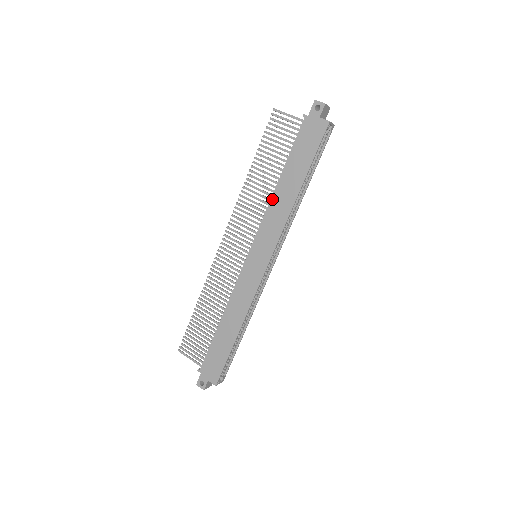
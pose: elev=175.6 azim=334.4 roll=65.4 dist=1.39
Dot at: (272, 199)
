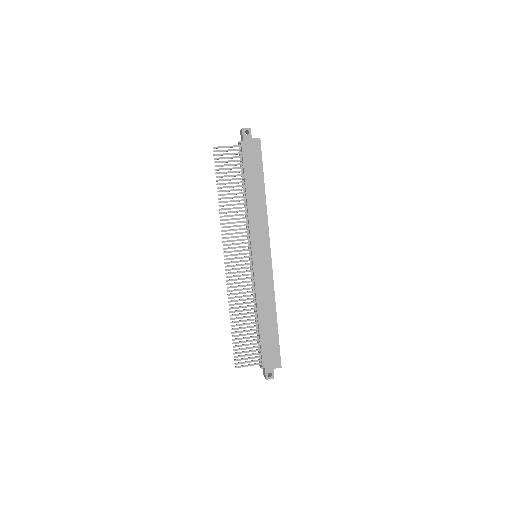
Dot at: (249, 209)
